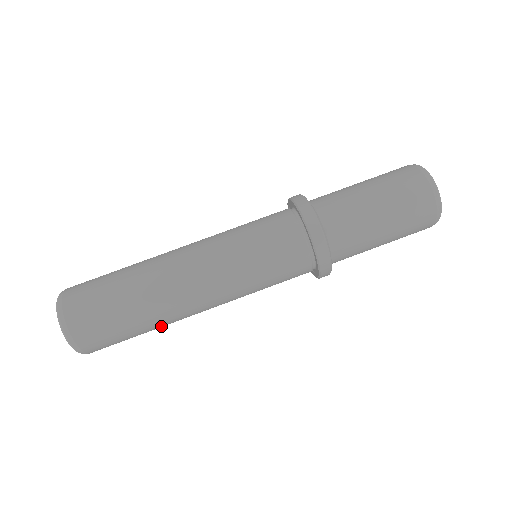
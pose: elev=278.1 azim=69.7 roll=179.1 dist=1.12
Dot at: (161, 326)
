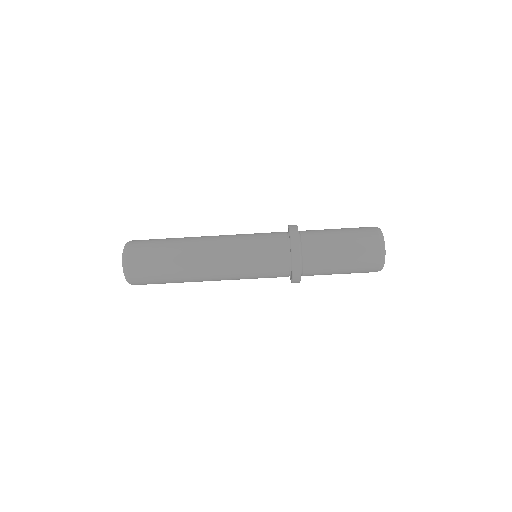
Dot at: occluded
